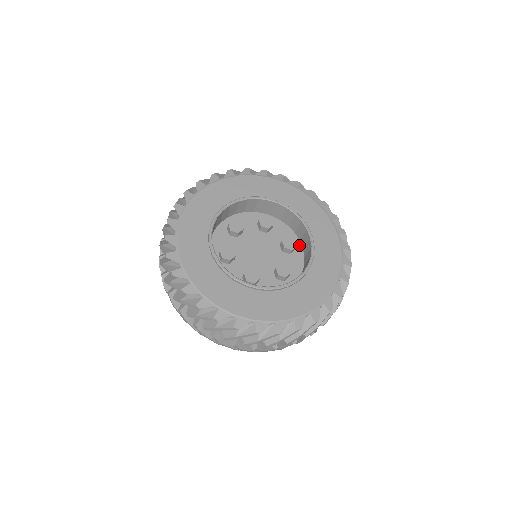
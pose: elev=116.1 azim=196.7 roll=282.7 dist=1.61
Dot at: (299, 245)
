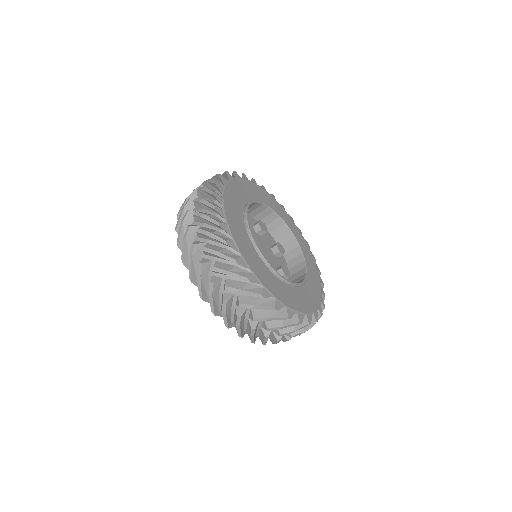
Dot at: occluded
